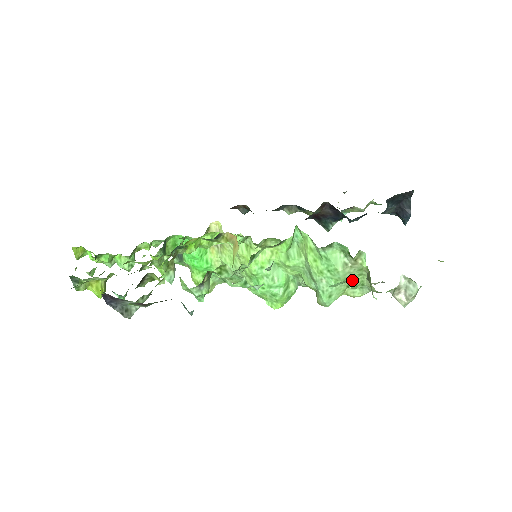
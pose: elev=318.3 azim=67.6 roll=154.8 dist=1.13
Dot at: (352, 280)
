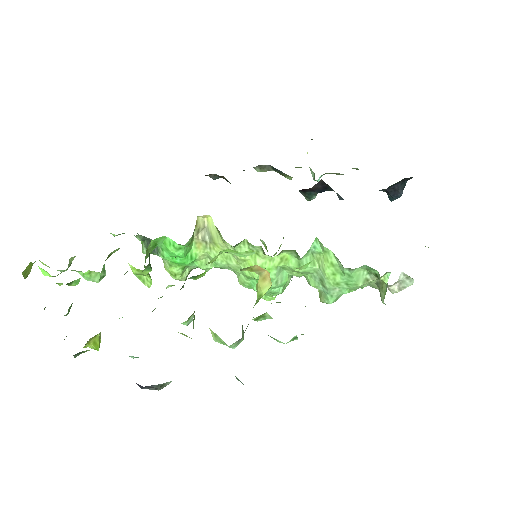
Dot at: occluded
